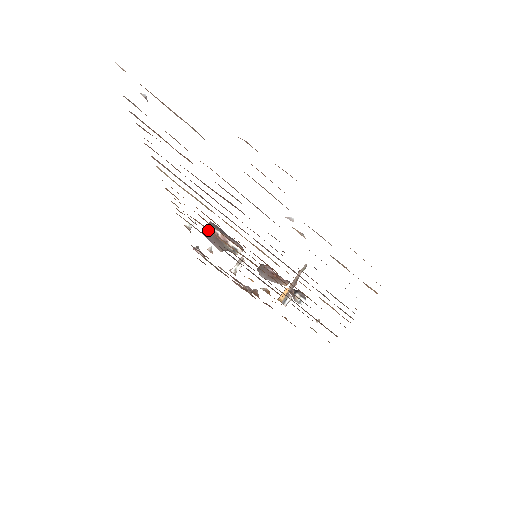
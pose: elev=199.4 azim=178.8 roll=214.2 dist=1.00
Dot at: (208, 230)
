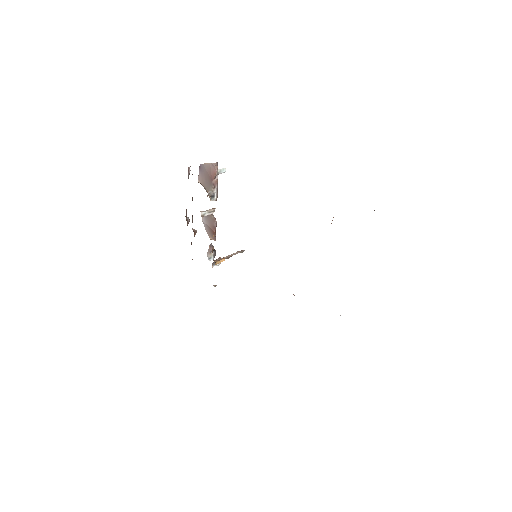
Dot at: (211, 167)
